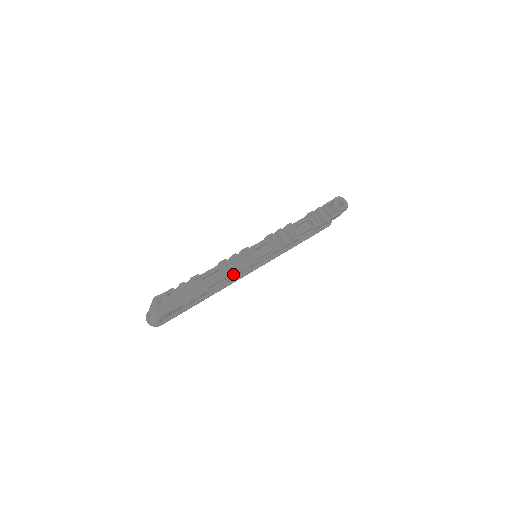
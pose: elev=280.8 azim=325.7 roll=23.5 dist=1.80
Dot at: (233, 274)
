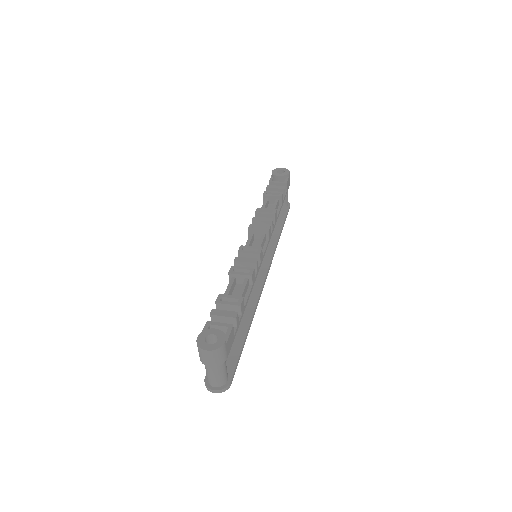
Dot at: (251, 271)
